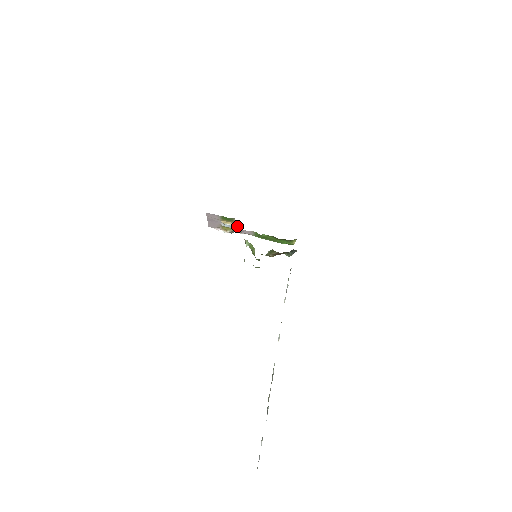
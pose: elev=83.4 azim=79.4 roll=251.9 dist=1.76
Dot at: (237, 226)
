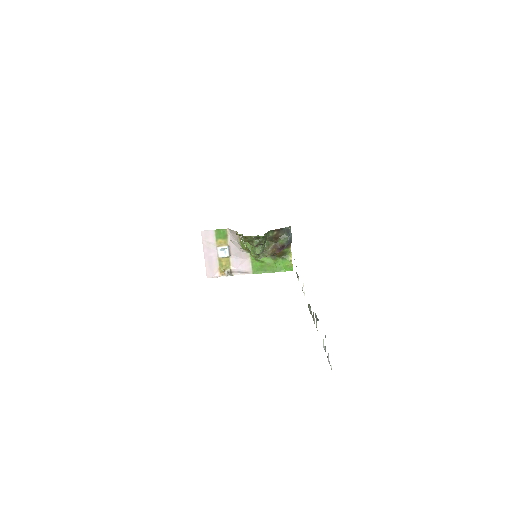
Dot at: (232, 246)
